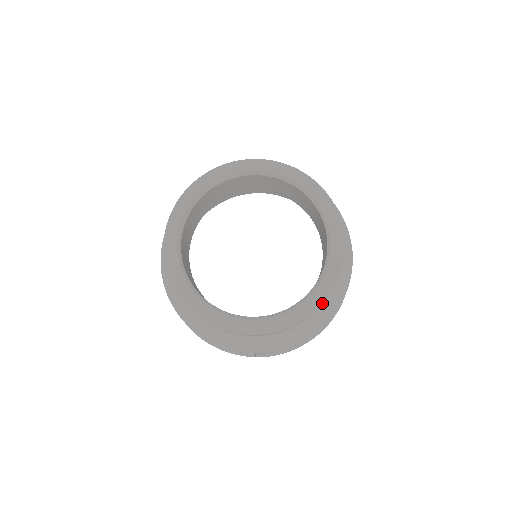
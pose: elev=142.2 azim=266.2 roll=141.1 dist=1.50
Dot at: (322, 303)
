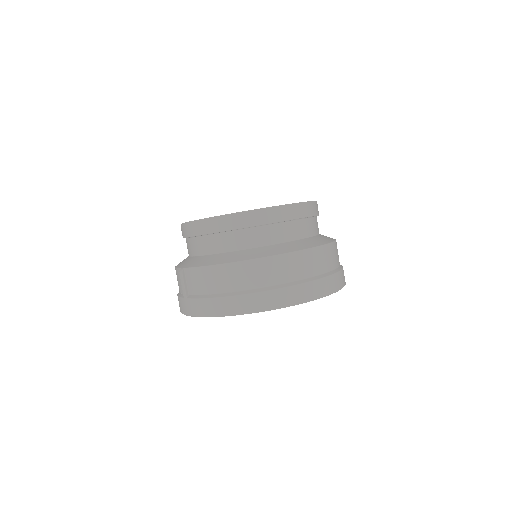
Dot at: (239, 212)
